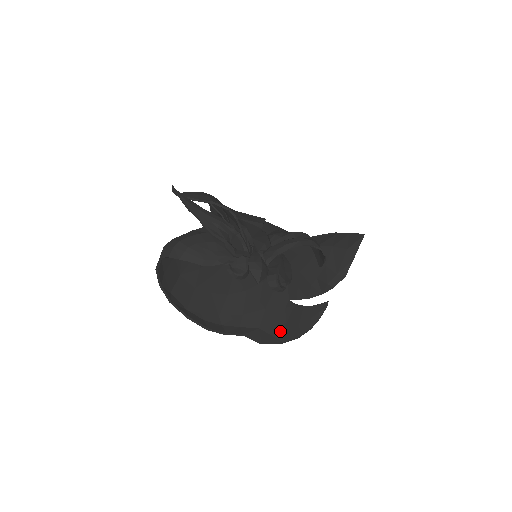
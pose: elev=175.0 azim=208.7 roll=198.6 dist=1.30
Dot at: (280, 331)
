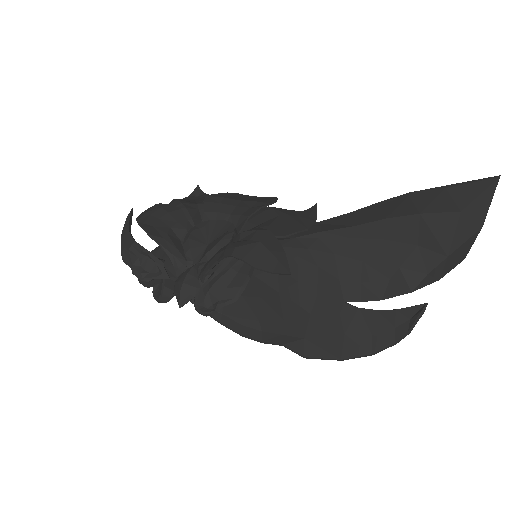
Dot at: (335, 344)
